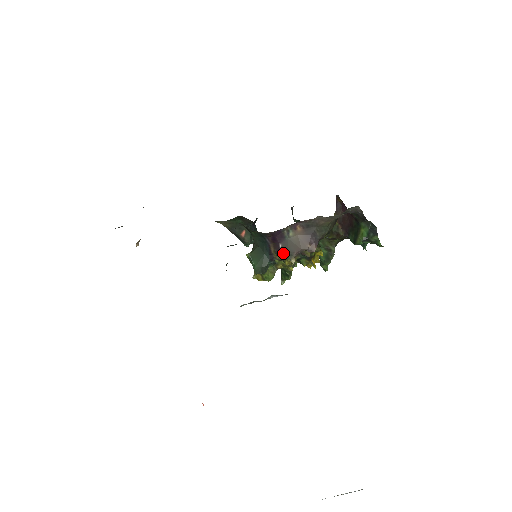
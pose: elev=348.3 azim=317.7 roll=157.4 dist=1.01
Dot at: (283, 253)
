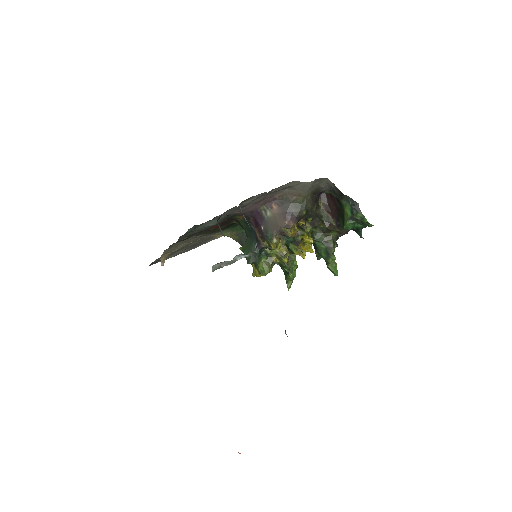
Dot at: (265, 235)
